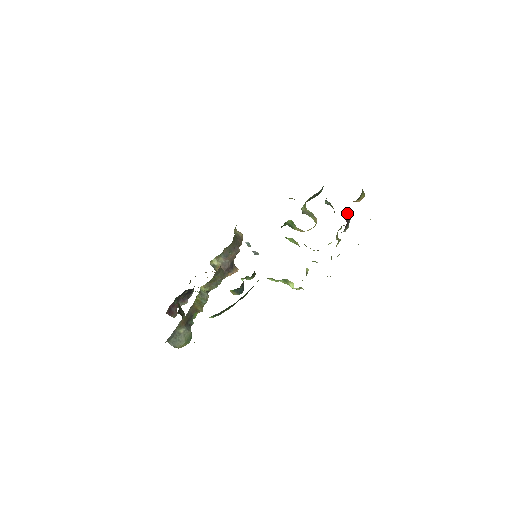
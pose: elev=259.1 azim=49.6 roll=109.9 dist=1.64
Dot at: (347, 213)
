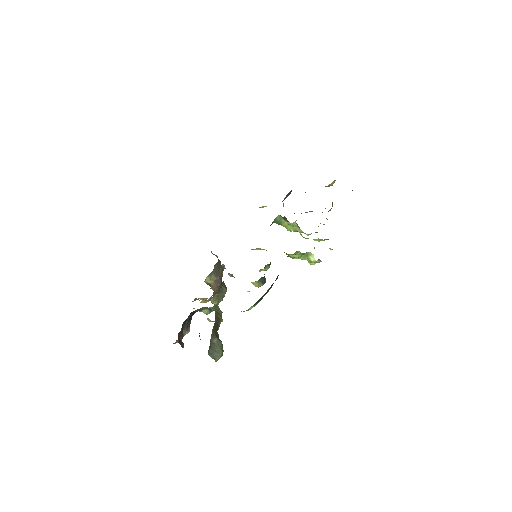
Dot at: occluded
